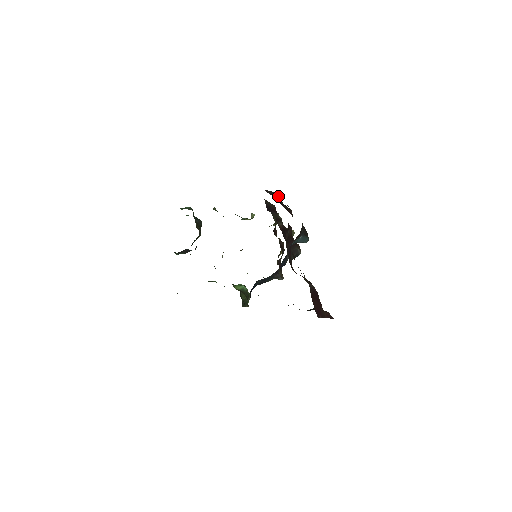
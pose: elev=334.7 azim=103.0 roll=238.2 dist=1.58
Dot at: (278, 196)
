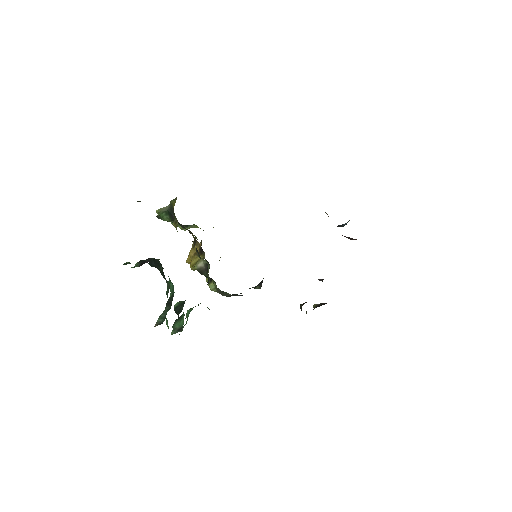
Dot at: occluded
